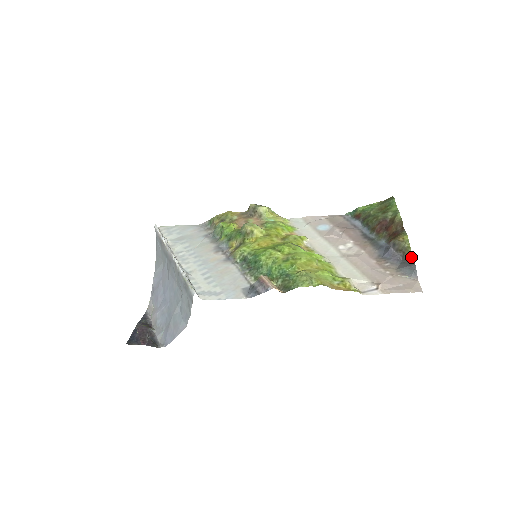
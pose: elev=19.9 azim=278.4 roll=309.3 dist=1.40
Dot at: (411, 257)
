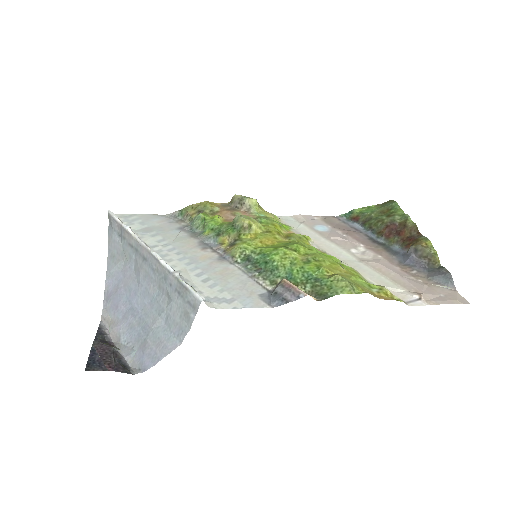
Dot at: (440, 265)
